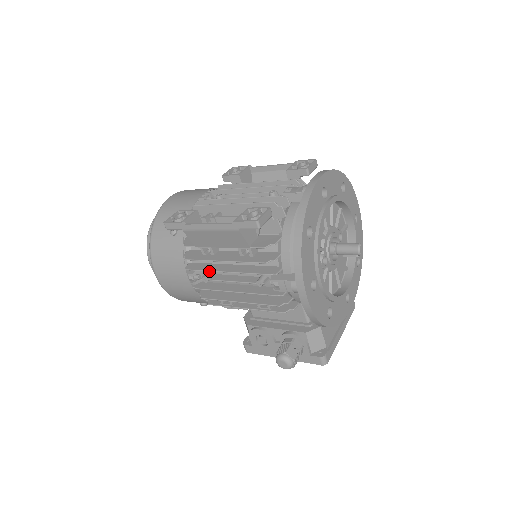
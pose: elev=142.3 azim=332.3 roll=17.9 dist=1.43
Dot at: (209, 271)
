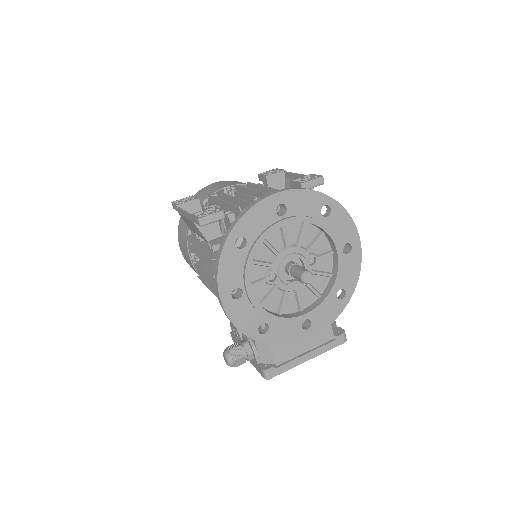
Dot at: (195, 254)
